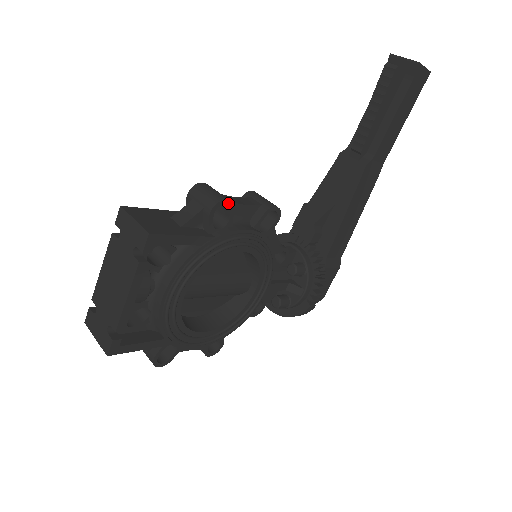
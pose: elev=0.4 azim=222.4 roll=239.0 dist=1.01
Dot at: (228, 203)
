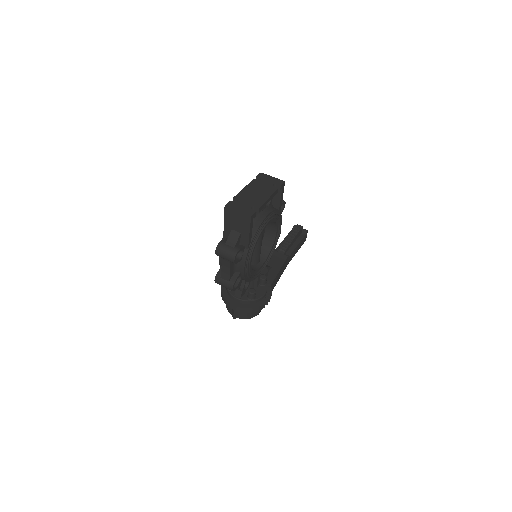
Dot at: (284, 206)
